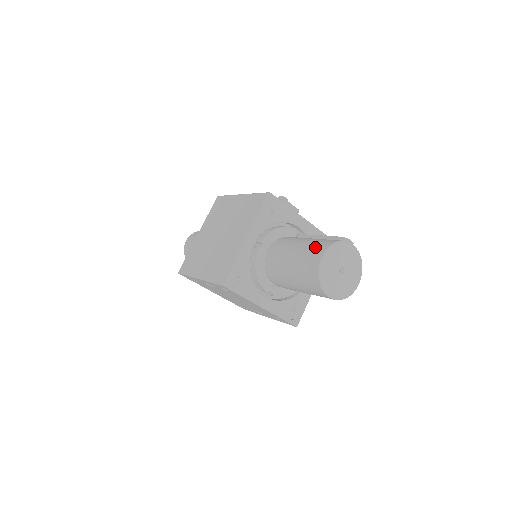
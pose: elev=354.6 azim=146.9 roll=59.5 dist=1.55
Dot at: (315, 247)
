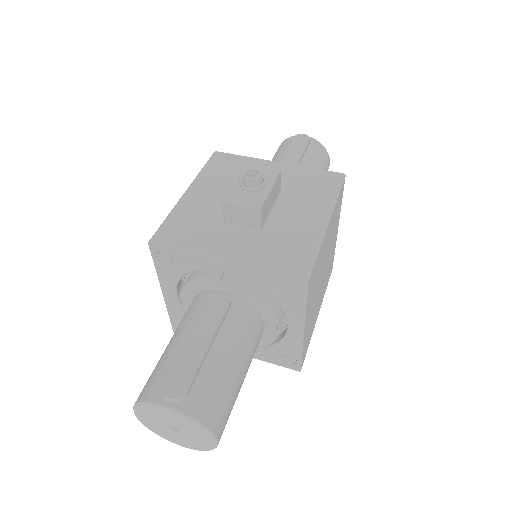
Dot at: (146, 383)
